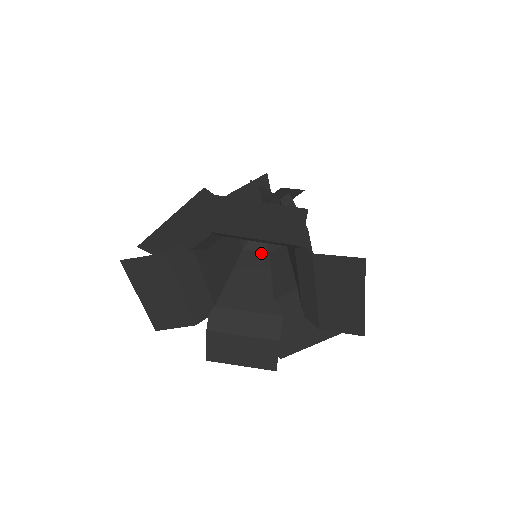
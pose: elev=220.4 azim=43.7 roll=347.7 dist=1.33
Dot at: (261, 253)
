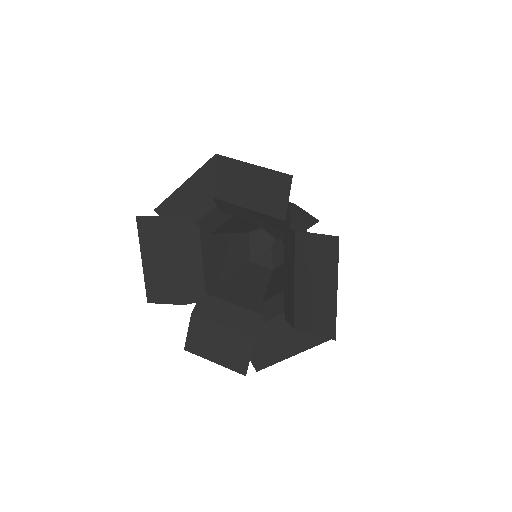
Dot at: (266, 268)
